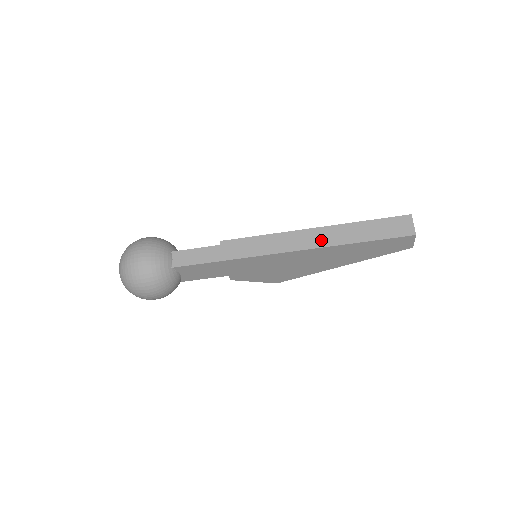
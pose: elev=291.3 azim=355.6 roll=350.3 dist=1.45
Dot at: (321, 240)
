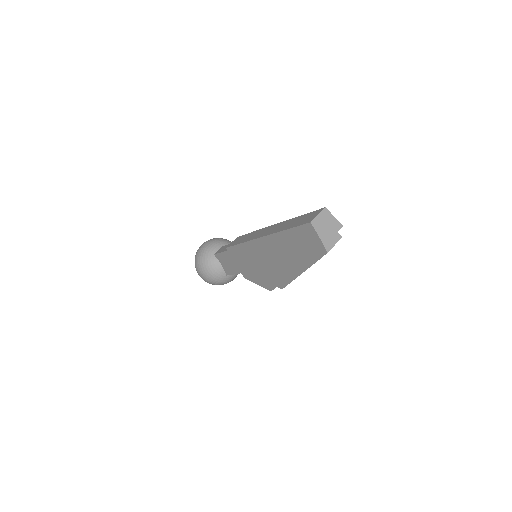
Dot at: (268, 232)
